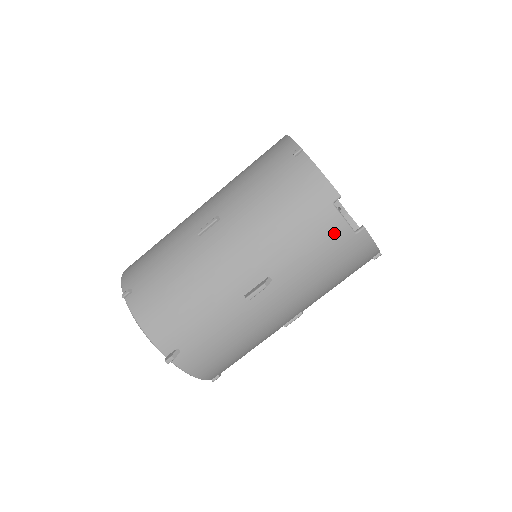
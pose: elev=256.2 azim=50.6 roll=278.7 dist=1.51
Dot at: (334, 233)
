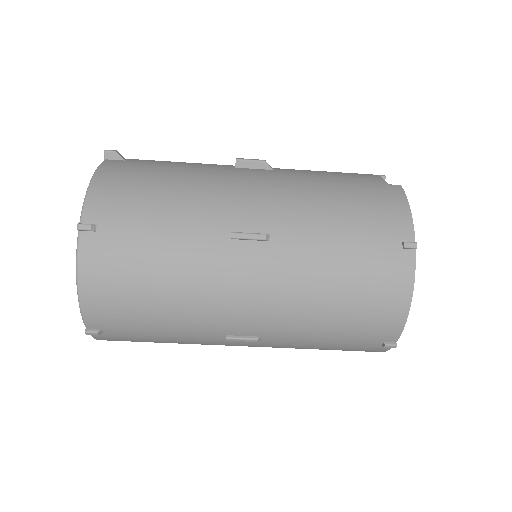
Dot at: occluded
